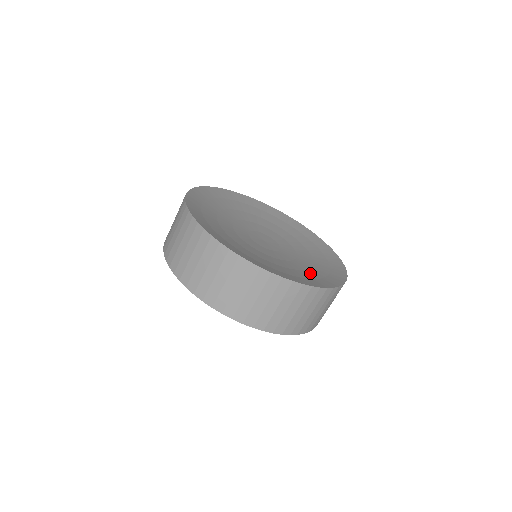
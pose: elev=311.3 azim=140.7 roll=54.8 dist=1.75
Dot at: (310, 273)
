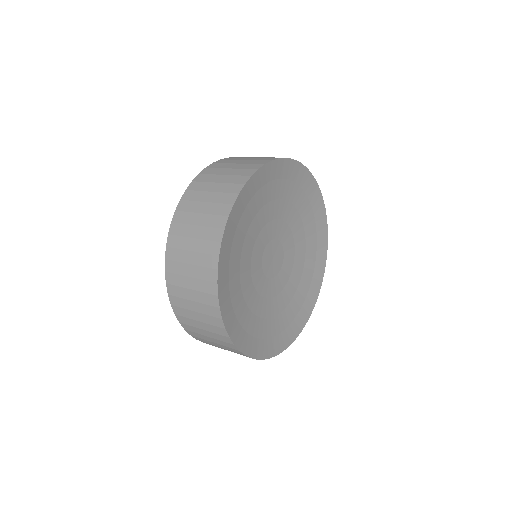
Dot at: (266, 326)
